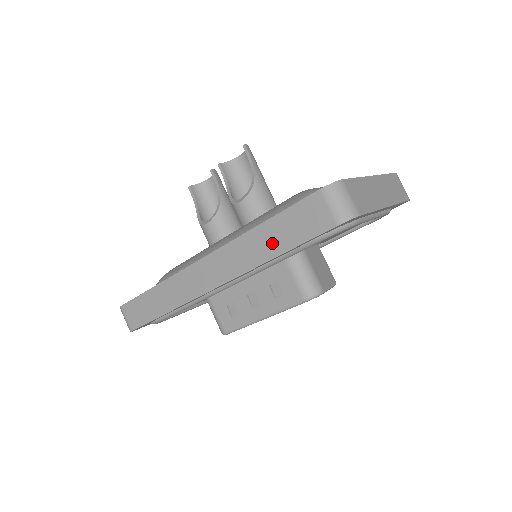
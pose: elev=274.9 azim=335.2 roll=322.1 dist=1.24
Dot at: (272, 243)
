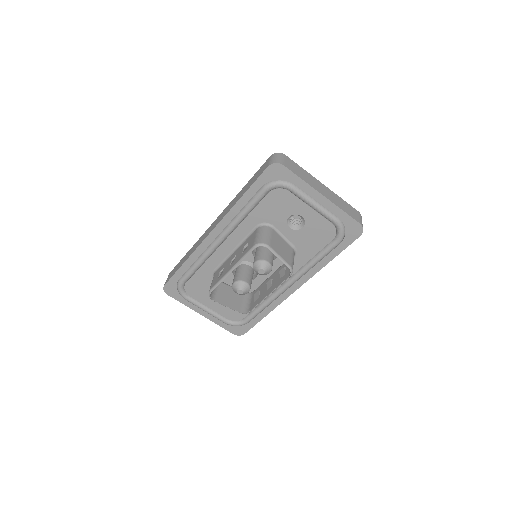
Dot at: (243, 192)
